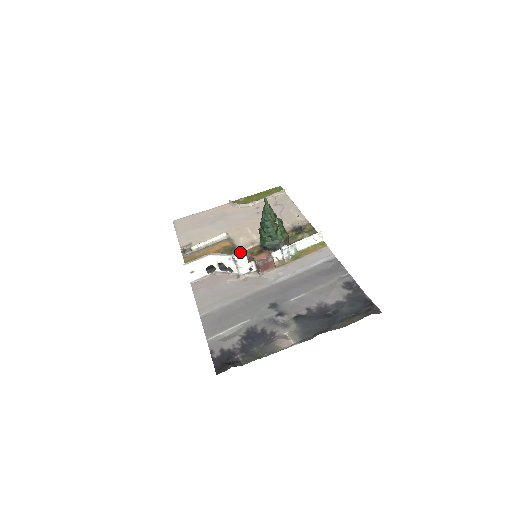
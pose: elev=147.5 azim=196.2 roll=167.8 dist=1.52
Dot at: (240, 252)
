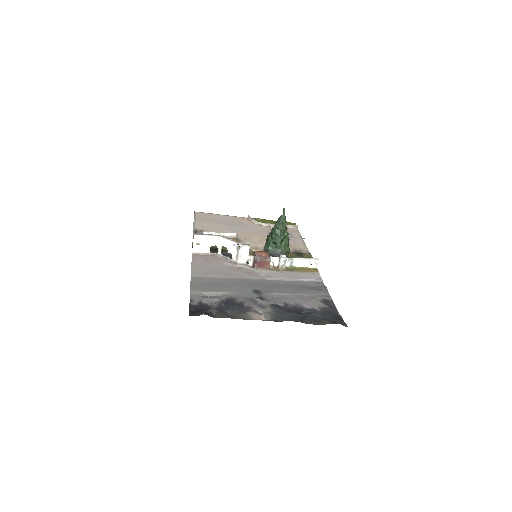
Dot at: occluded
